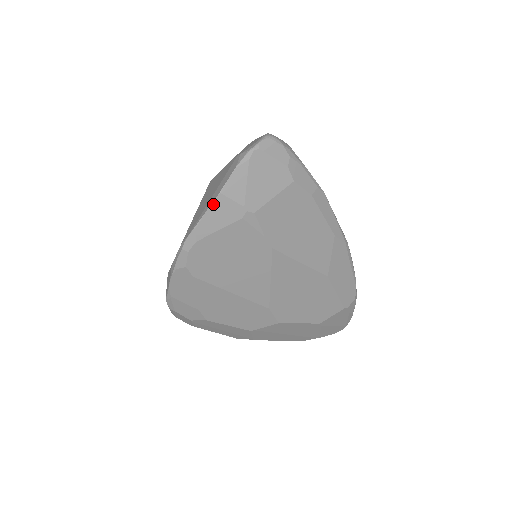
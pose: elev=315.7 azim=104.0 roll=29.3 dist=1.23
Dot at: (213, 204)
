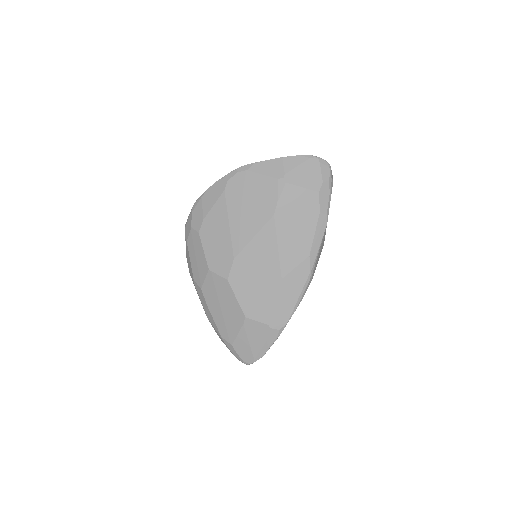
Dot at: (274, 160)
